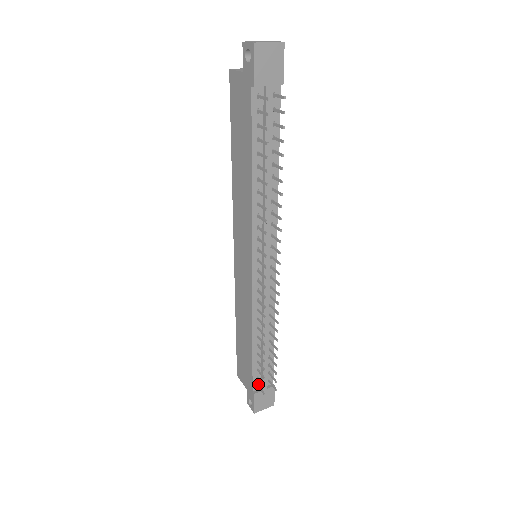
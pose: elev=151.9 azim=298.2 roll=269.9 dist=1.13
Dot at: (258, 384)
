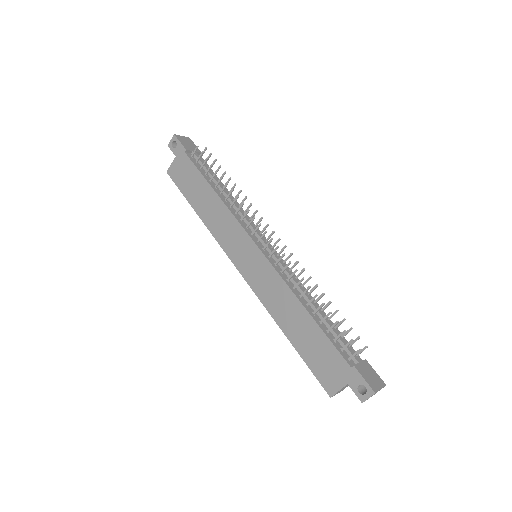
Dot at: (349, 359)
